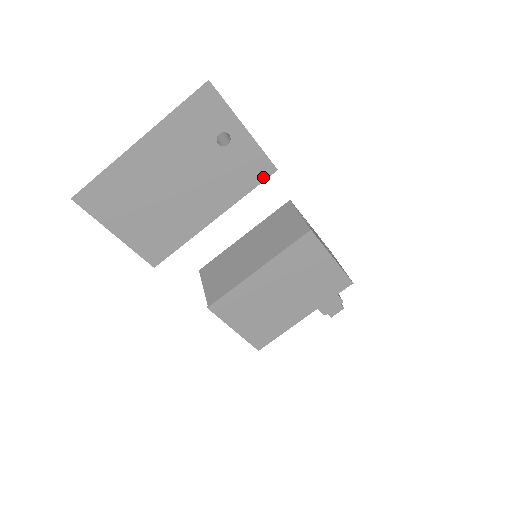
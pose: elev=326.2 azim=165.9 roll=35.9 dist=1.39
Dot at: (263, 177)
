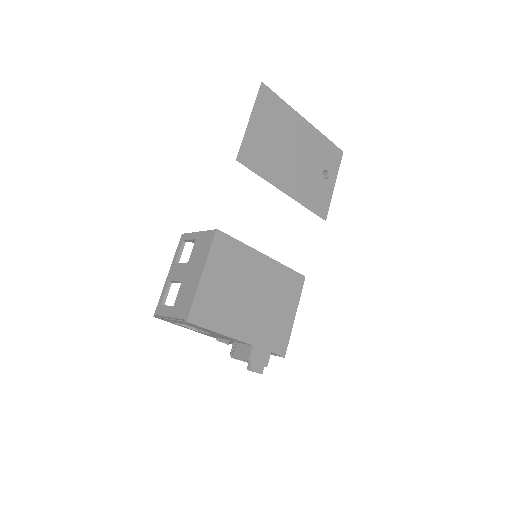
Dot at: (319, 214)
